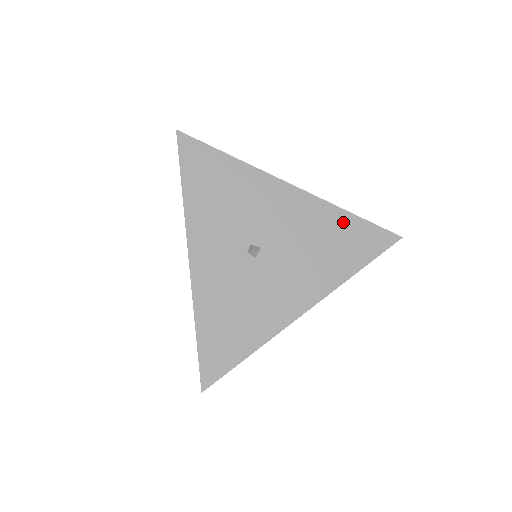
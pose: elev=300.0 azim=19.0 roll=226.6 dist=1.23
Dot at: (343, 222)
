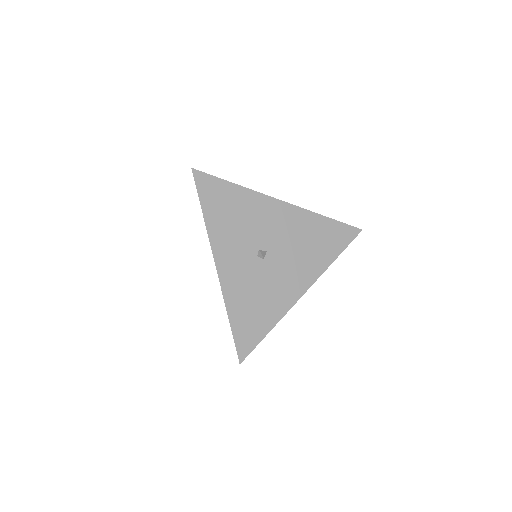
Dot at: (321, 224)
